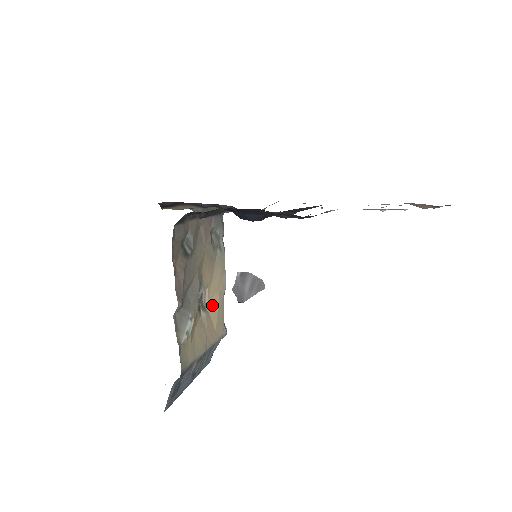
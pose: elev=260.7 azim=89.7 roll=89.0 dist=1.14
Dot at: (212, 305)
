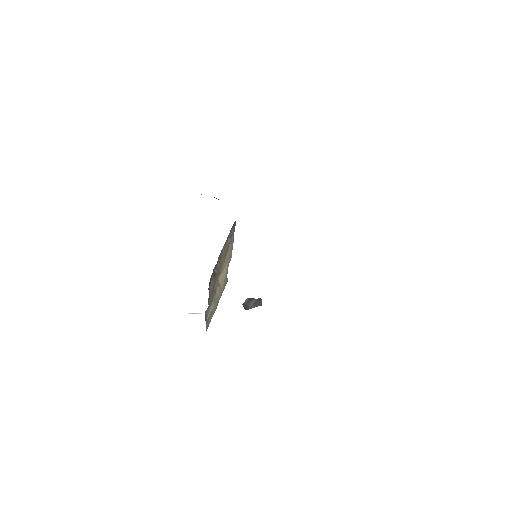
Dot at: (222, 276)
